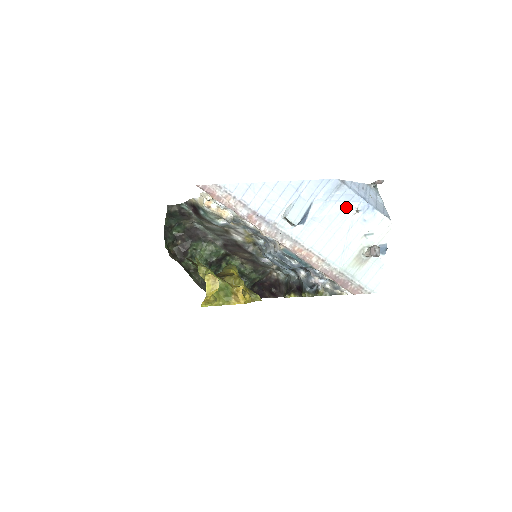
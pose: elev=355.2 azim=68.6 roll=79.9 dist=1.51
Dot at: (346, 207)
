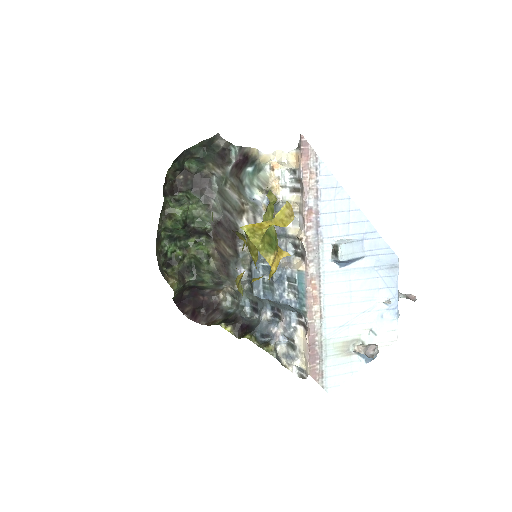
Dot at: (382, 290)
